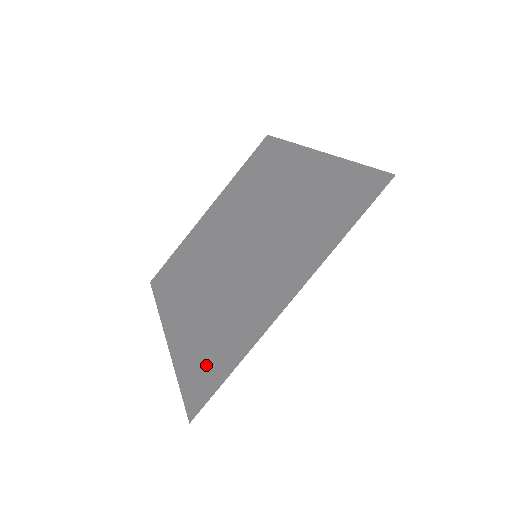
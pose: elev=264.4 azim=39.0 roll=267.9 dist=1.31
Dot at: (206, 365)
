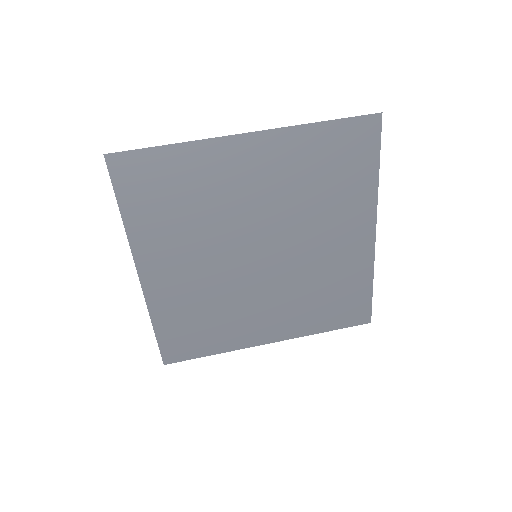
Dot at: occluded
